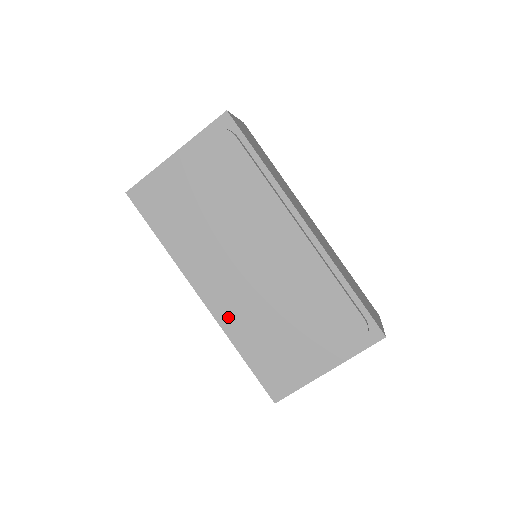
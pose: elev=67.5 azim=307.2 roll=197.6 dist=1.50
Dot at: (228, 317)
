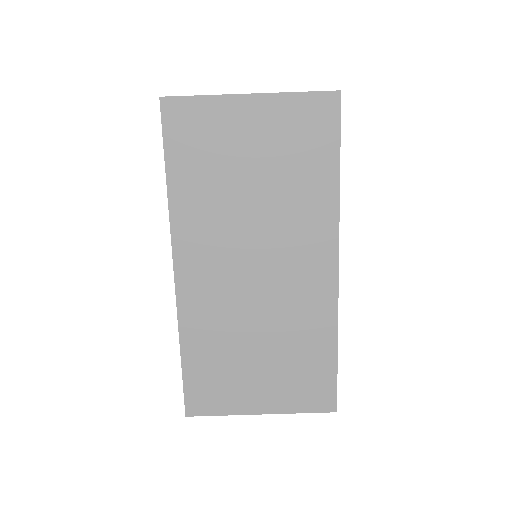
Dot at: (194, 310)
